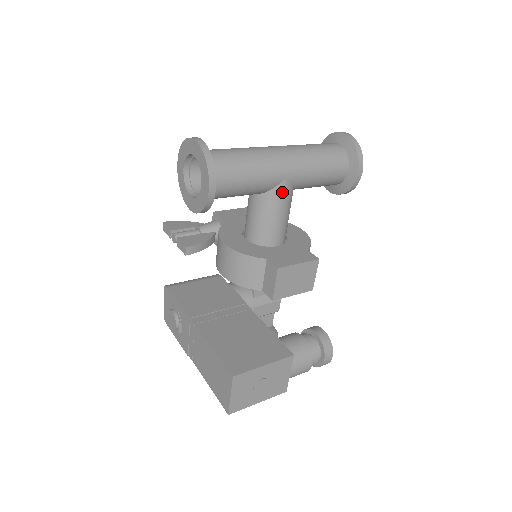
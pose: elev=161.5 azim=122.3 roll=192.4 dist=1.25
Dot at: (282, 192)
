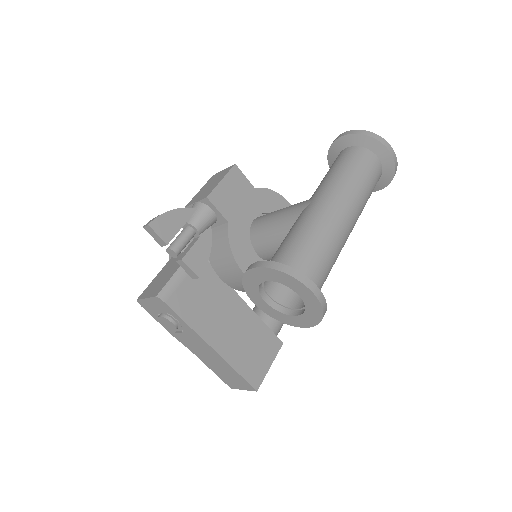
Dot at: occluded
